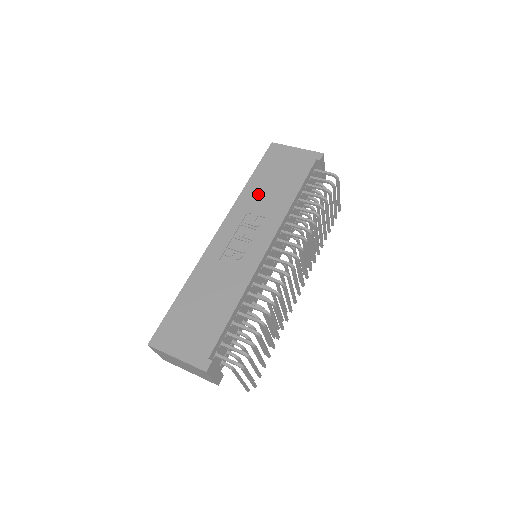
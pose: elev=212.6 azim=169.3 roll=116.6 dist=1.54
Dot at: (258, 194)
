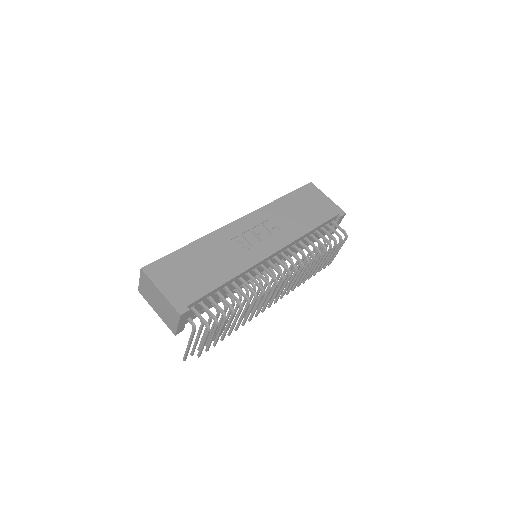
Dot at: (284, 211)
